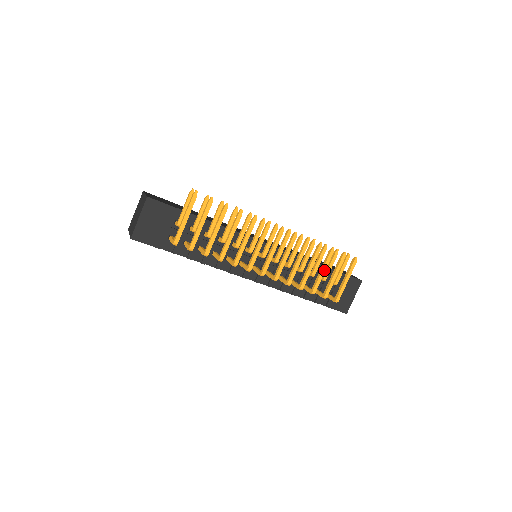
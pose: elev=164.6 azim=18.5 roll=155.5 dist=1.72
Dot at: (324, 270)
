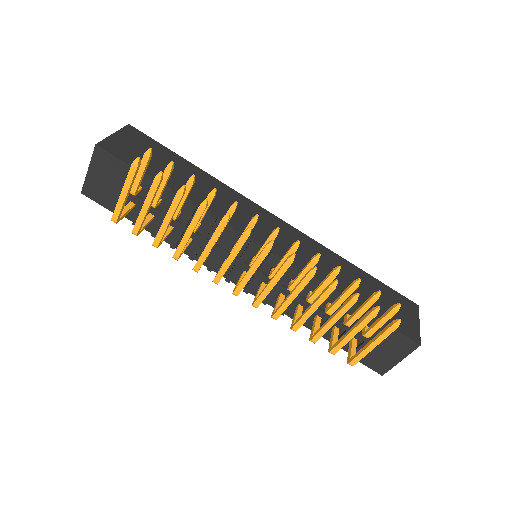
Dot at: (335, 320)
